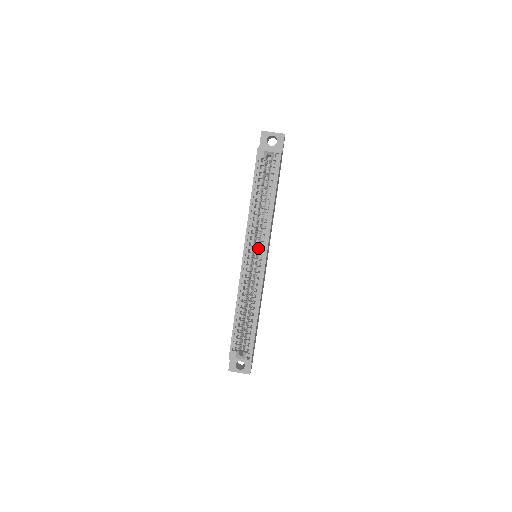
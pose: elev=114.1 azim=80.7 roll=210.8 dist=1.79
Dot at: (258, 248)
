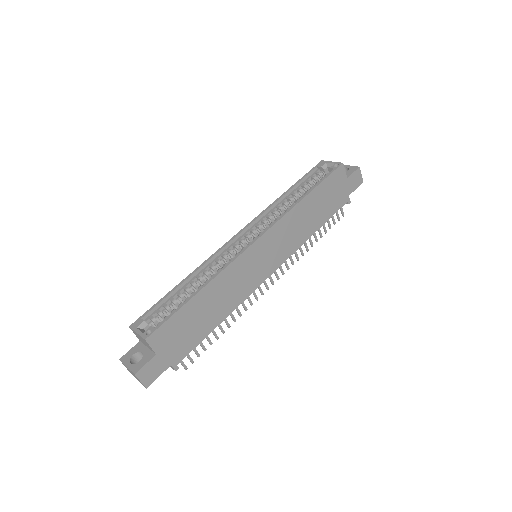
Dot at: (259, 233)
